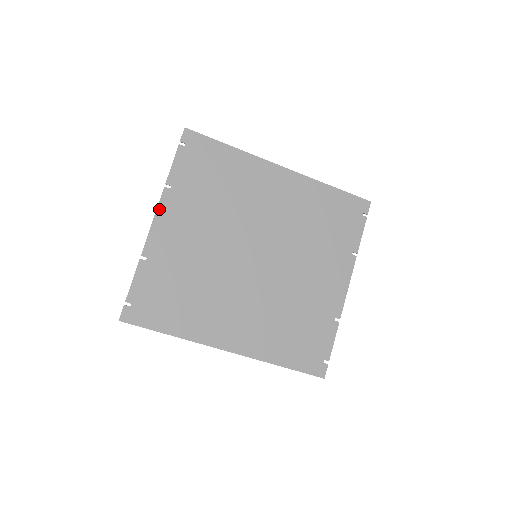
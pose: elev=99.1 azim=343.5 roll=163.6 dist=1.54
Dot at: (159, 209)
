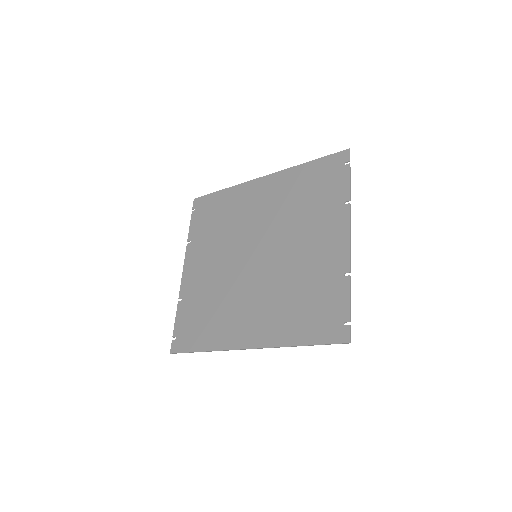
Dot at: (185, 261)
